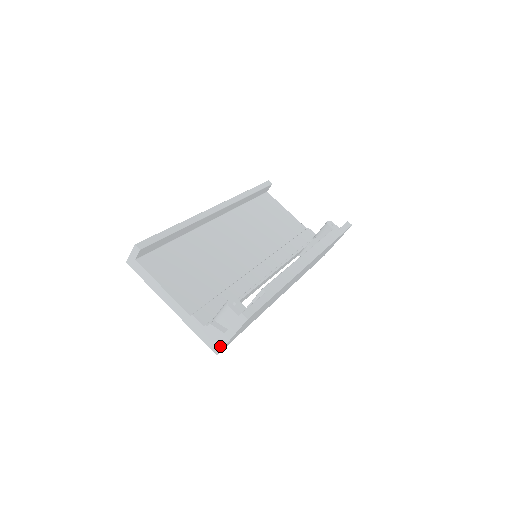
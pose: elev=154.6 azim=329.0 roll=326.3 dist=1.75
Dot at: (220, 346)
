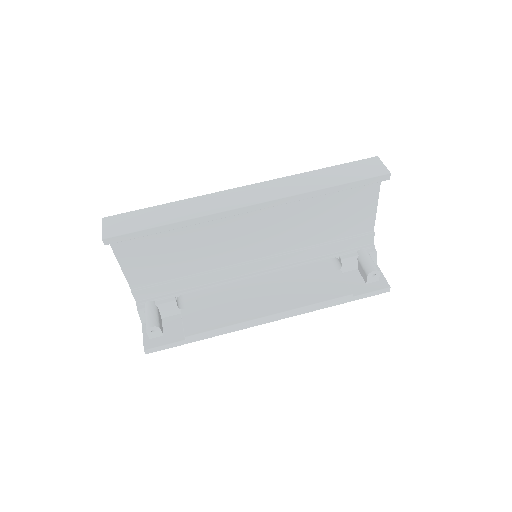
Dot at: occluded
